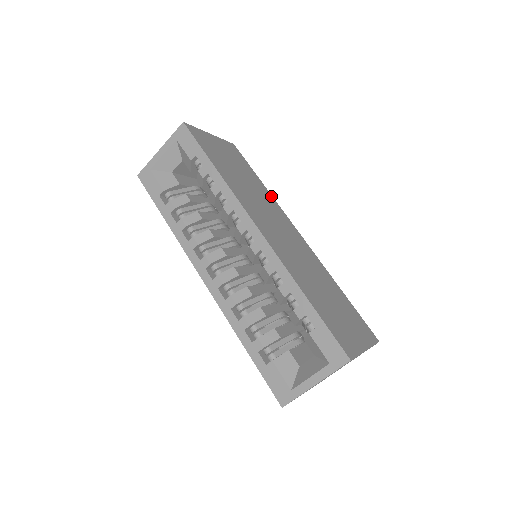
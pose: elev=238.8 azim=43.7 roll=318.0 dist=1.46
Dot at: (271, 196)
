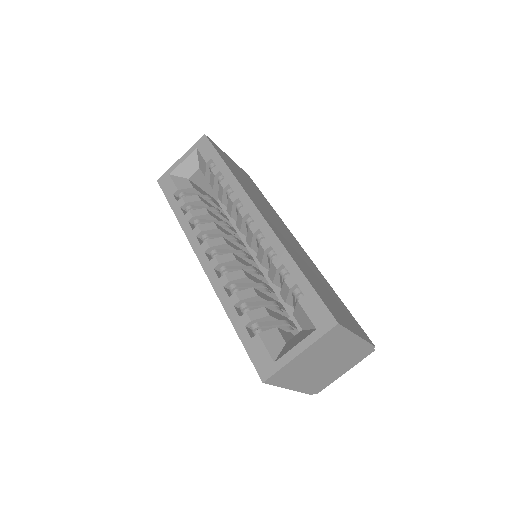
Dot at: (277, 215)
